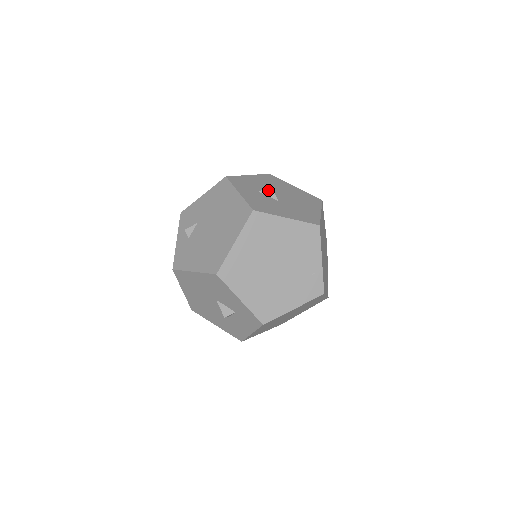
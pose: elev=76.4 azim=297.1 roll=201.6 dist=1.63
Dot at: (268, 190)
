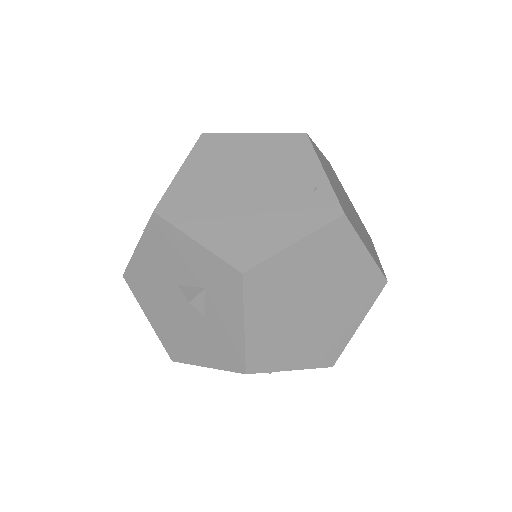
Dot at: occluded
